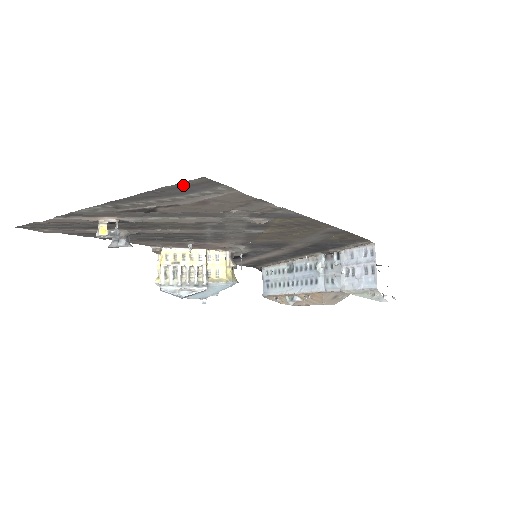
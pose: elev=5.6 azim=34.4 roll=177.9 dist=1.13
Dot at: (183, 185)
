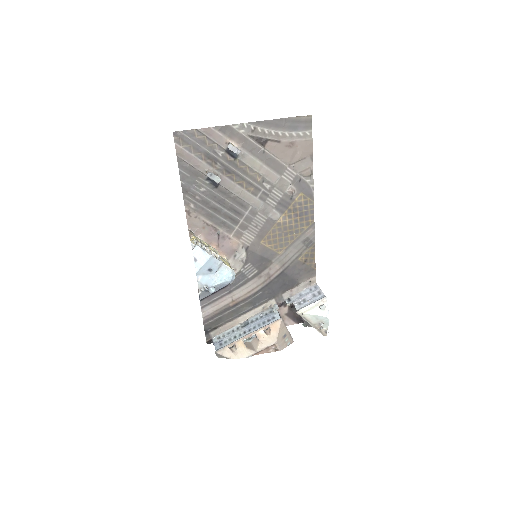
Dot at: (299, 120)
